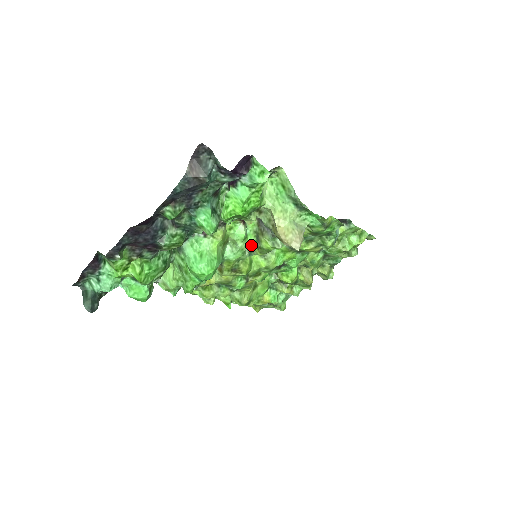
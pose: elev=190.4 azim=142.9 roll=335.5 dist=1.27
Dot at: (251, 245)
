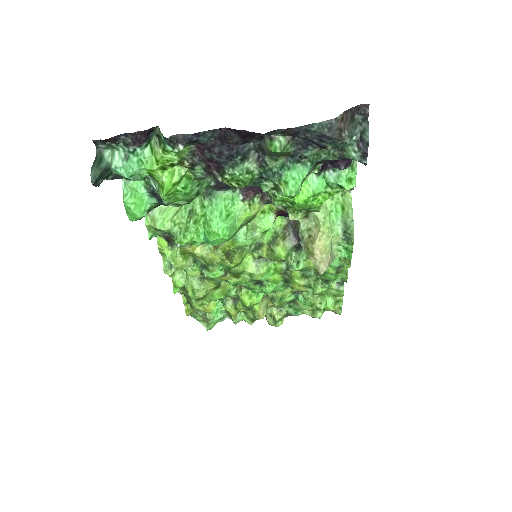
Dot at: (264, 242)
